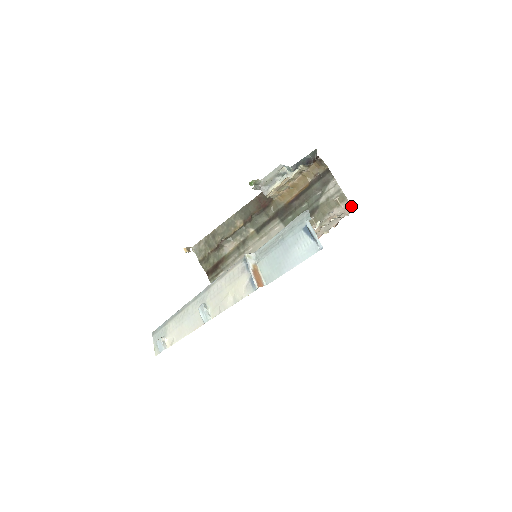
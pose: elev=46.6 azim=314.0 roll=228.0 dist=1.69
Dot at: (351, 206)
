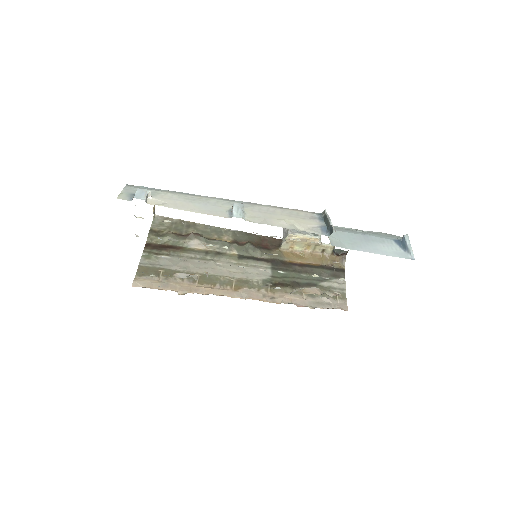
Dot at: occluded
